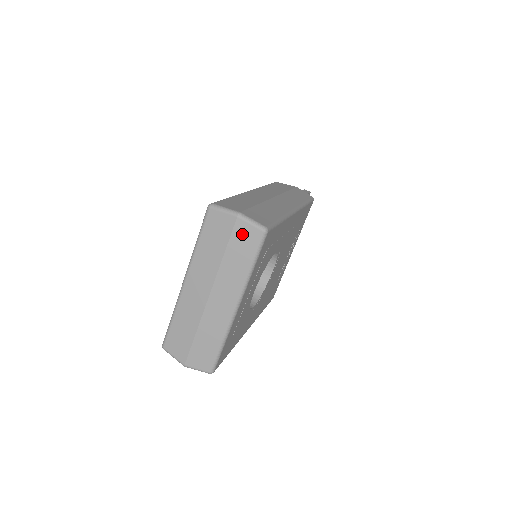
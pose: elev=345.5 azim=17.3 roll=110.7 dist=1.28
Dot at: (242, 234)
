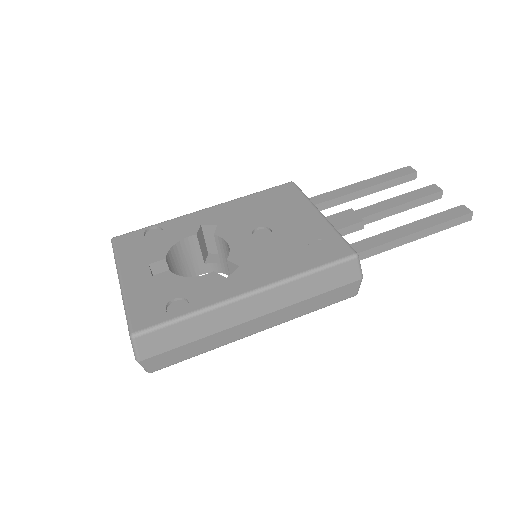
Dot at: occluded
